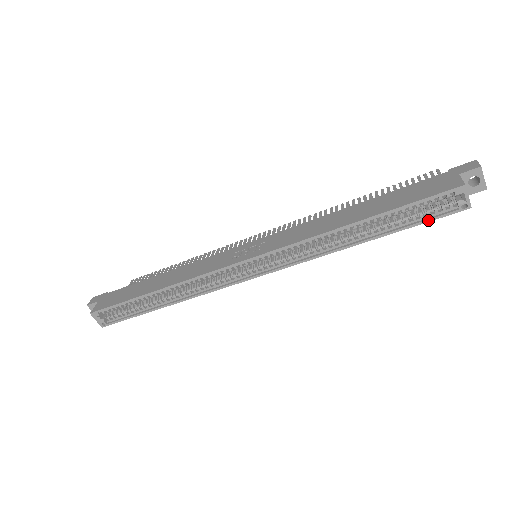
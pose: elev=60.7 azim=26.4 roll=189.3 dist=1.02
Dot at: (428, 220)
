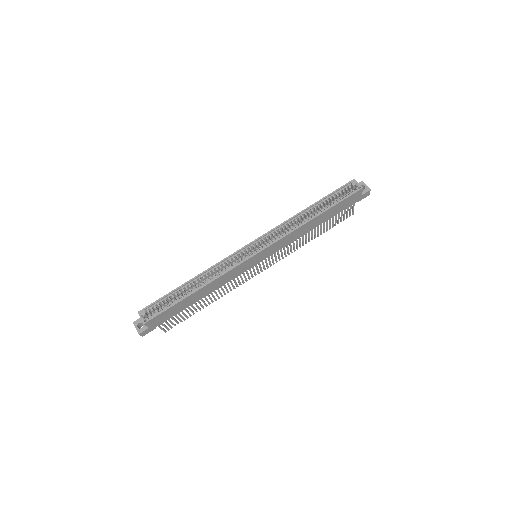
Dot at: (344, 198)
